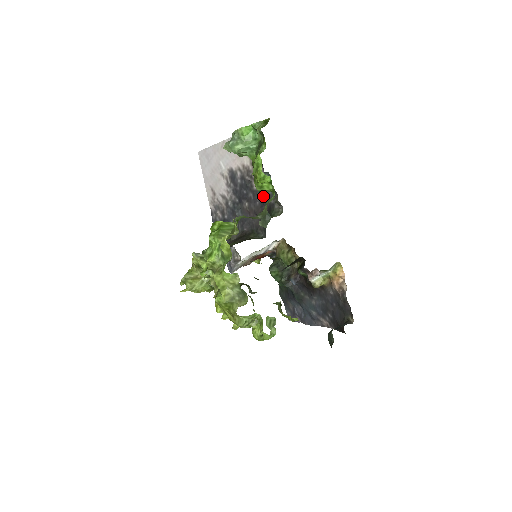
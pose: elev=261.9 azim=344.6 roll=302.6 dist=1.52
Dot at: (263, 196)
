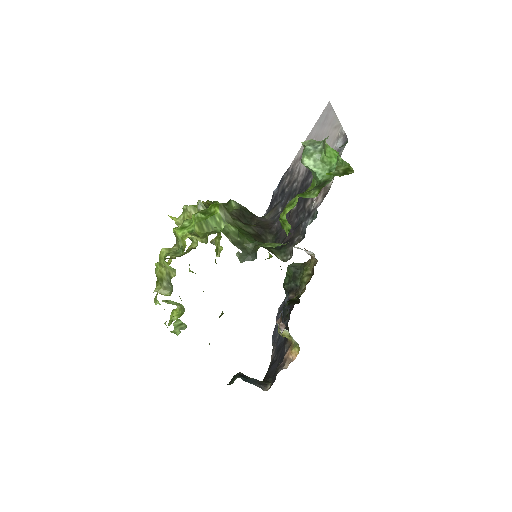
Dot at: (300, 223)
